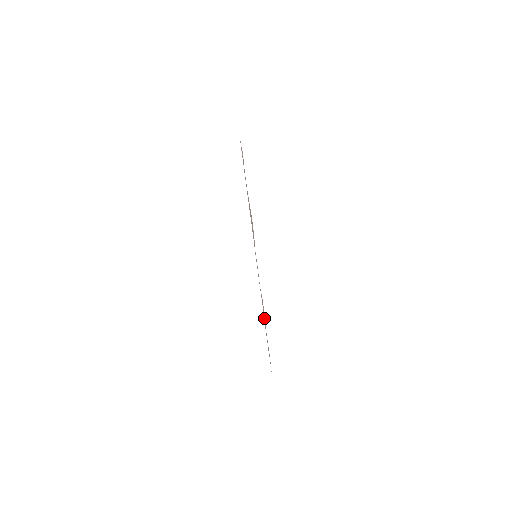
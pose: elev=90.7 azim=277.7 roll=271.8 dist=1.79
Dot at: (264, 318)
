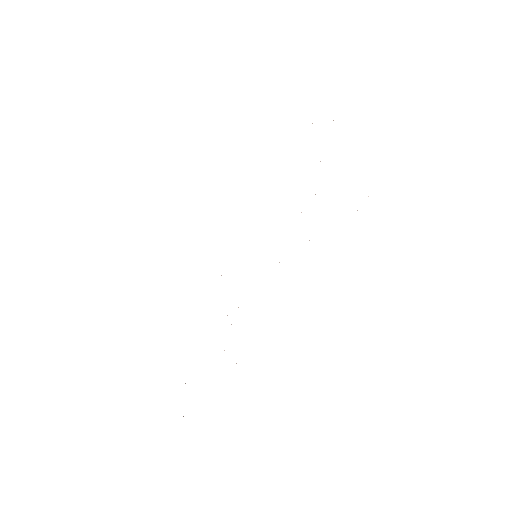
Dot at: occluded
